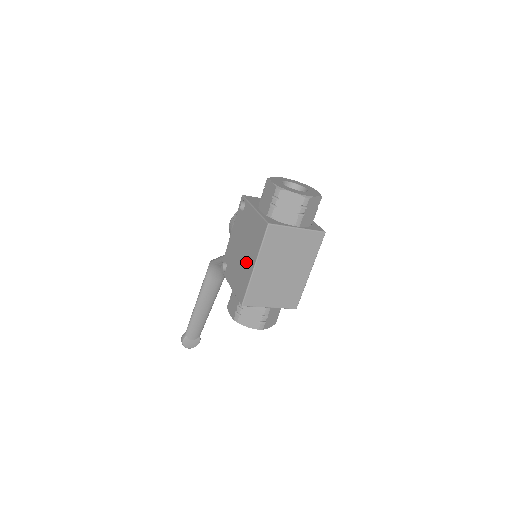
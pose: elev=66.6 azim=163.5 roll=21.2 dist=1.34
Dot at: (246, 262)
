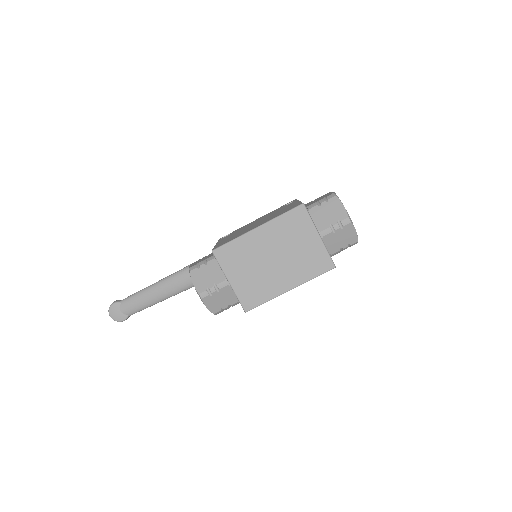
Dot at: (252, 227)
